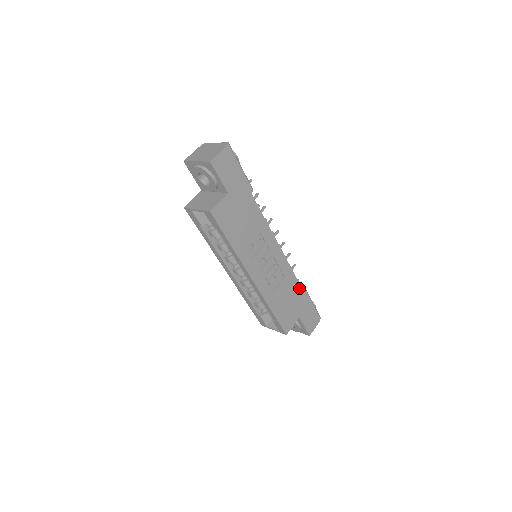
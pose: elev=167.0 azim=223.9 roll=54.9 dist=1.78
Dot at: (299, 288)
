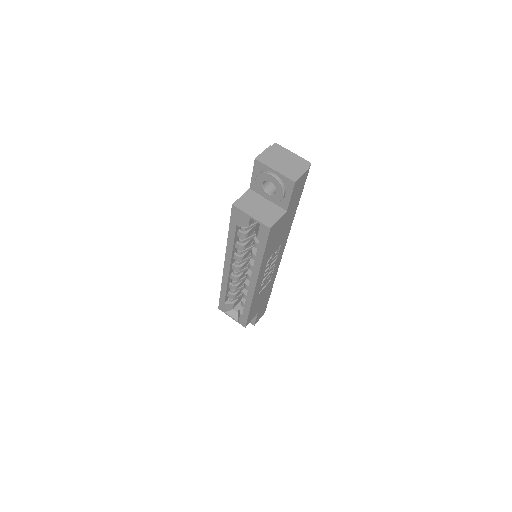
Dot at: (271, 288)
